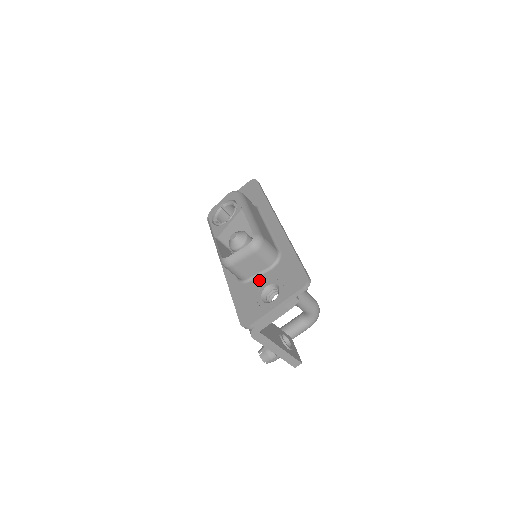
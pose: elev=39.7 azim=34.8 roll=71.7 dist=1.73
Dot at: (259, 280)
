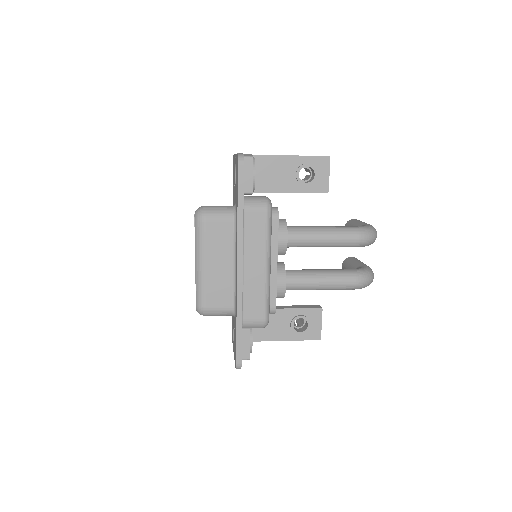
Dot at: occluded
